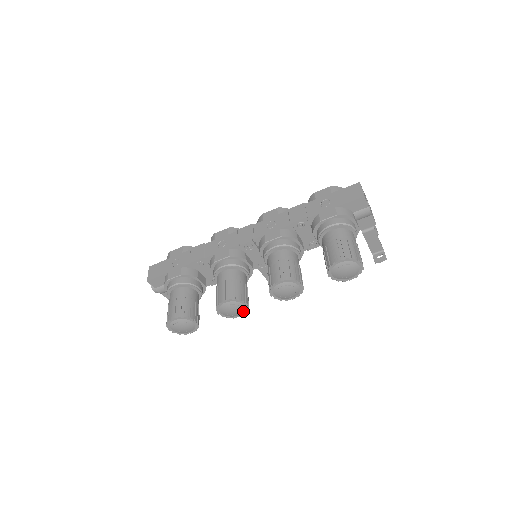
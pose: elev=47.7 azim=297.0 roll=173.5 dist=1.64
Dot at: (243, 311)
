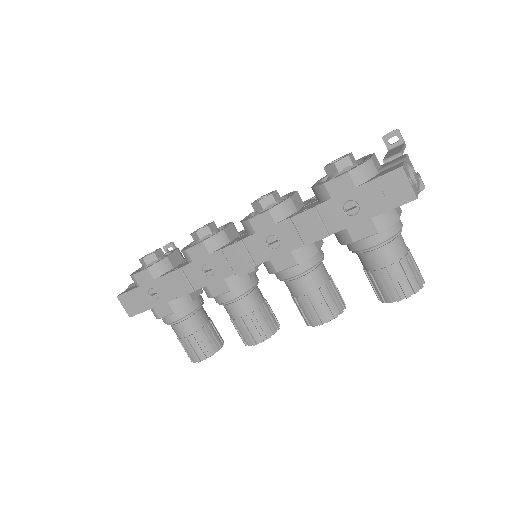
Dot at: occluded
